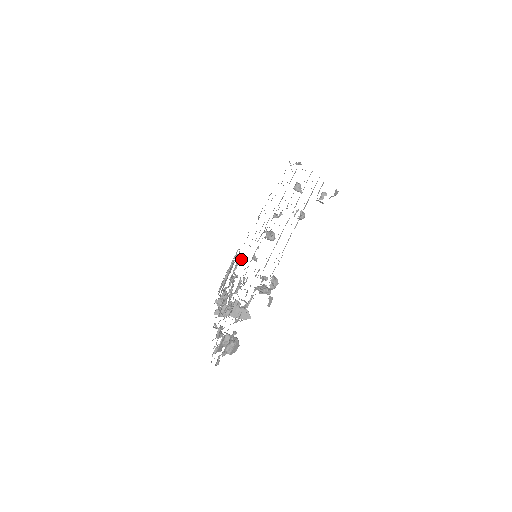
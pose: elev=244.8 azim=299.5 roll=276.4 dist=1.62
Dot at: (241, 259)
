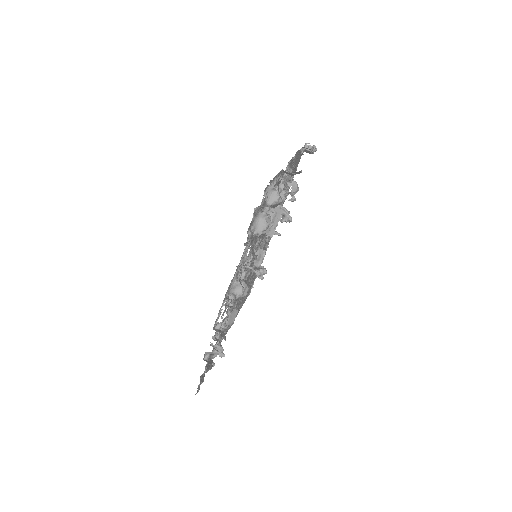
Dot at: (222, 353)
